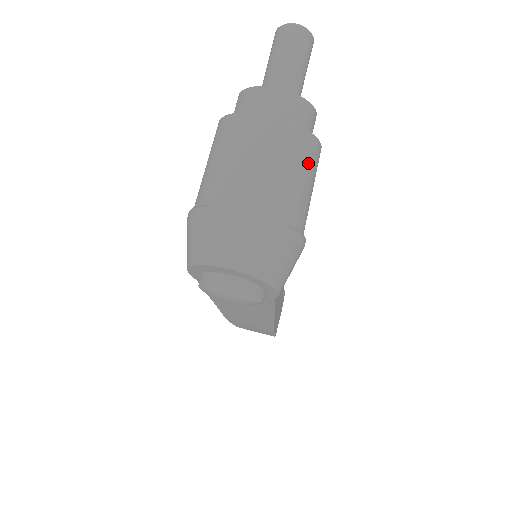
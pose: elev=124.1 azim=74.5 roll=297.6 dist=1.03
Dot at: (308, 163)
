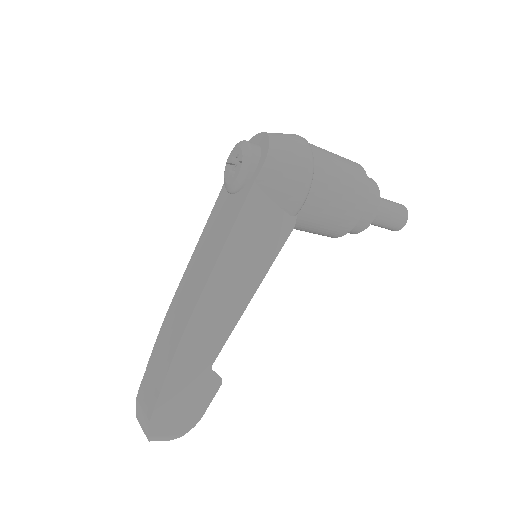
Dot at: (352, 174)
